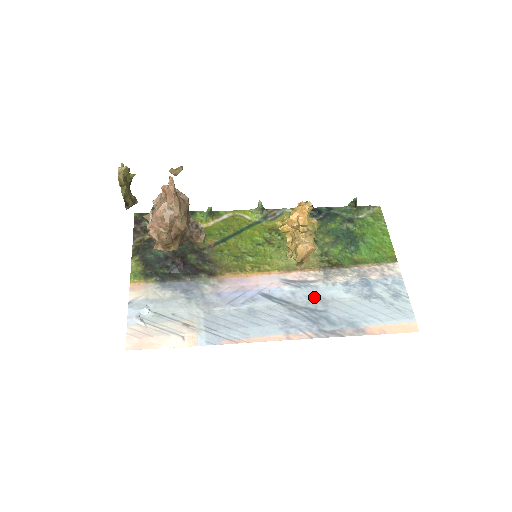
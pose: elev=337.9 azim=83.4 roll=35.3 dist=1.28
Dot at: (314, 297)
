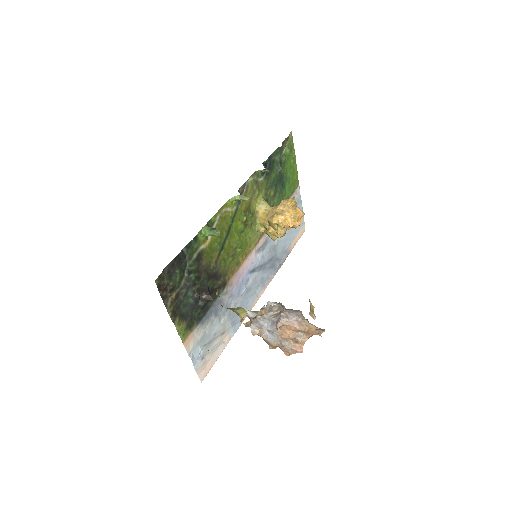
Dot at: (271, 249)
